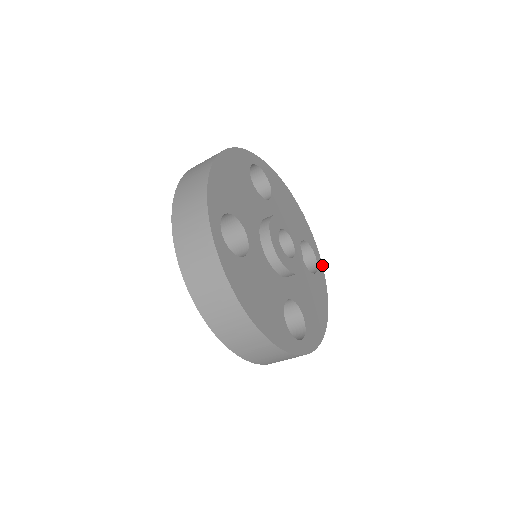
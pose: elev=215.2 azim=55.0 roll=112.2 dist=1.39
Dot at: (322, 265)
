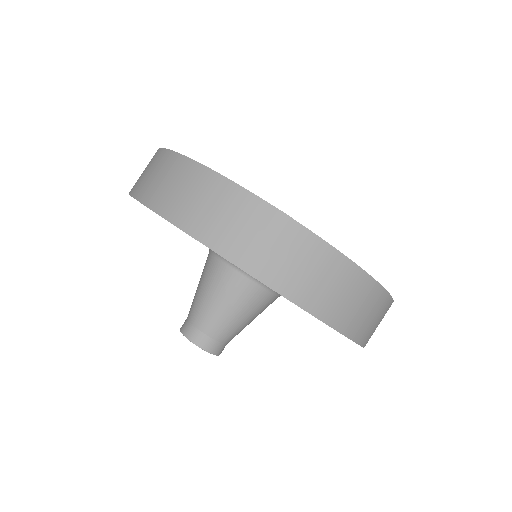
Dot at: occluded
